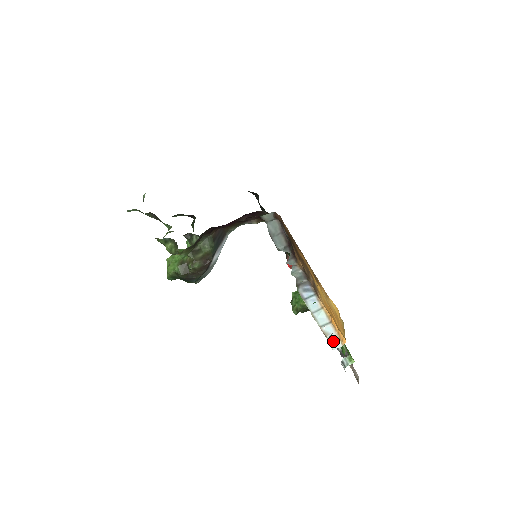
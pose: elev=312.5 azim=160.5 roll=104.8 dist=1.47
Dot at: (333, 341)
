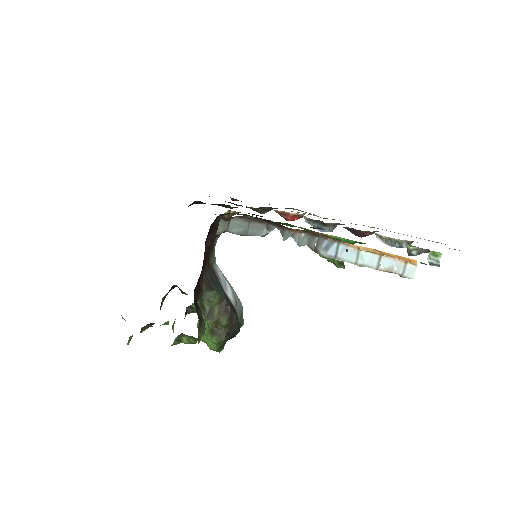
Dot at: (403, 271)
